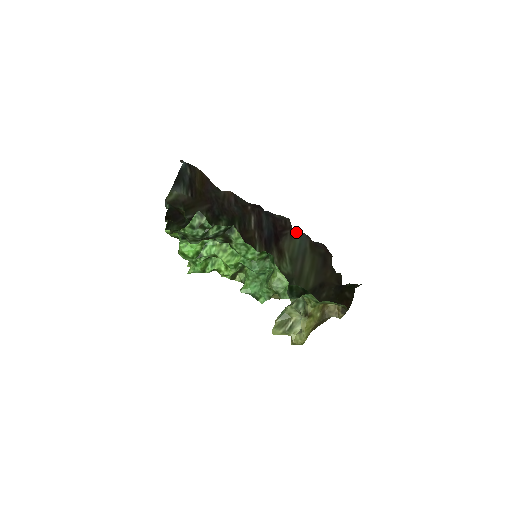
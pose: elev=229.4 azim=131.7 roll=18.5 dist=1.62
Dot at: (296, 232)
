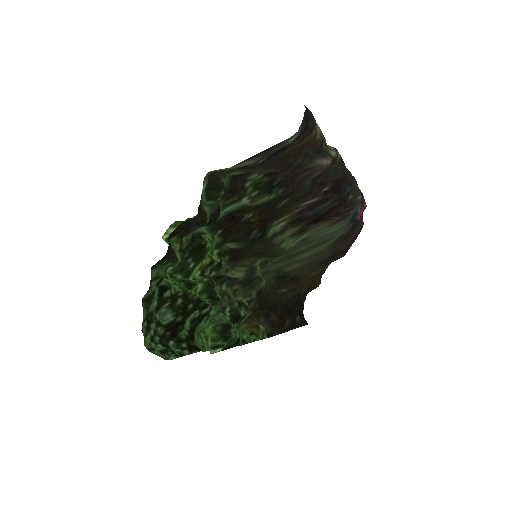
Dot at: (345, 221)
